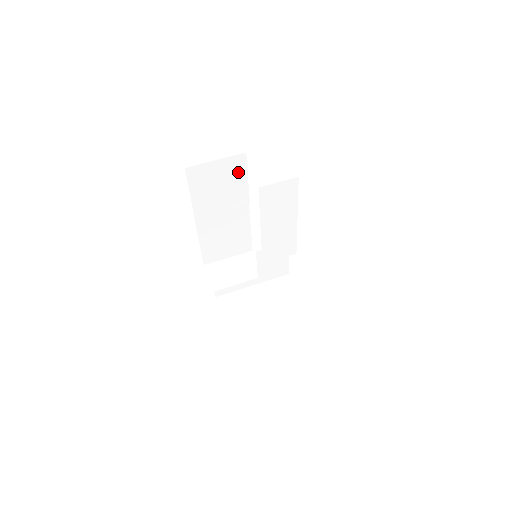
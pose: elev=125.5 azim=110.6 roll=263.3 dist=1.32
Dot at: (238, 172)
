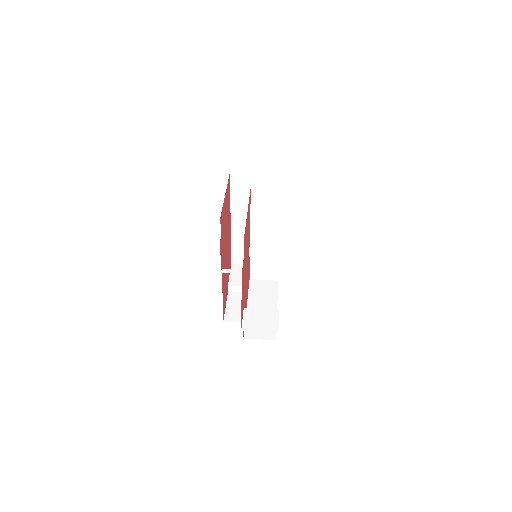
Dot at: occluded
